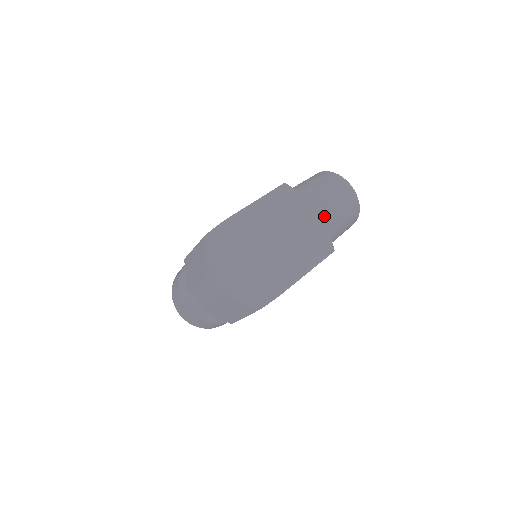
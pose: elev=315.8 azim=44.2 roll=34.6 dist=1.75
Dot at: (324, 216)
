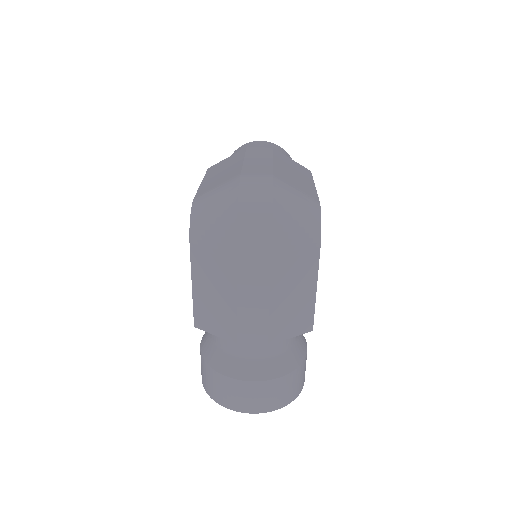
Dot at: (270, 148)
